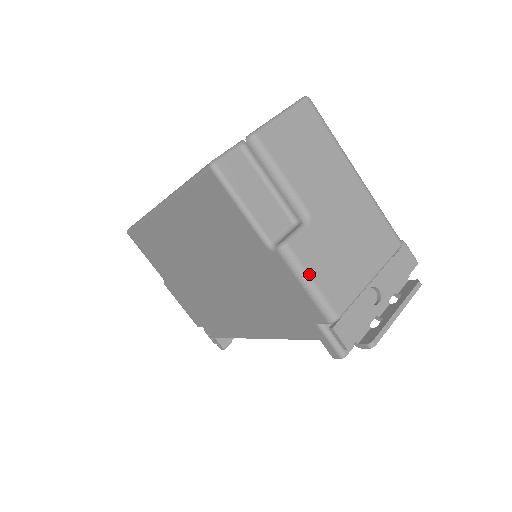
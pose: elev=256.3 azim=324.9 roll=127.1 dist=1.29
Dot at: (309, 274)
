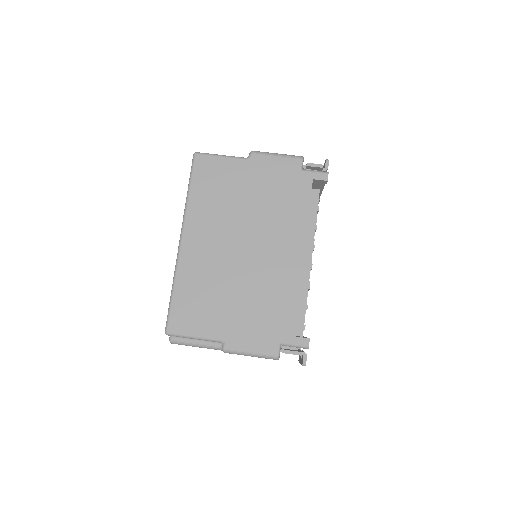
Dot at: (272, 153)
